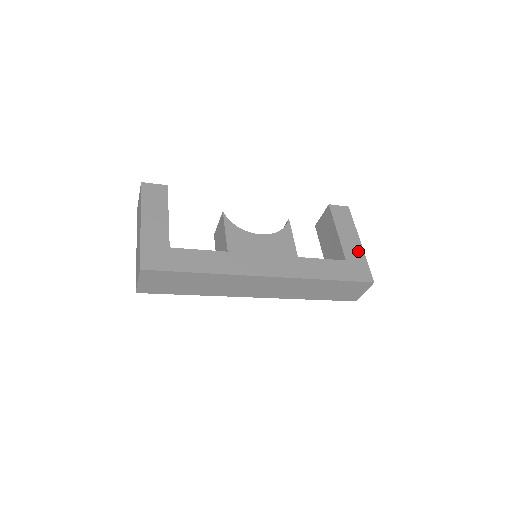
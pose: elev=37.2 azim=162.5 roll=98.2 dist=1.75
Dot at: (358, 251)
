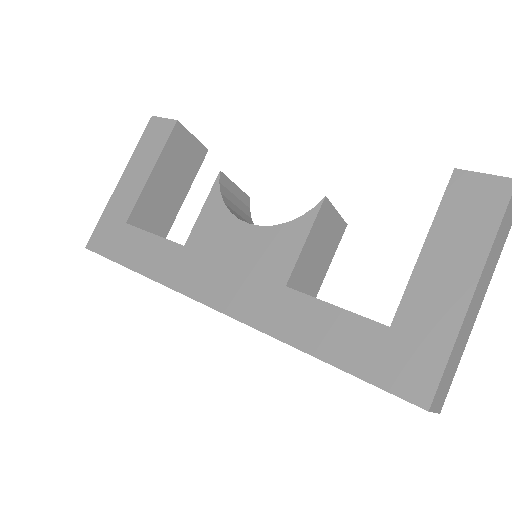
Dot at: (445, 313)
